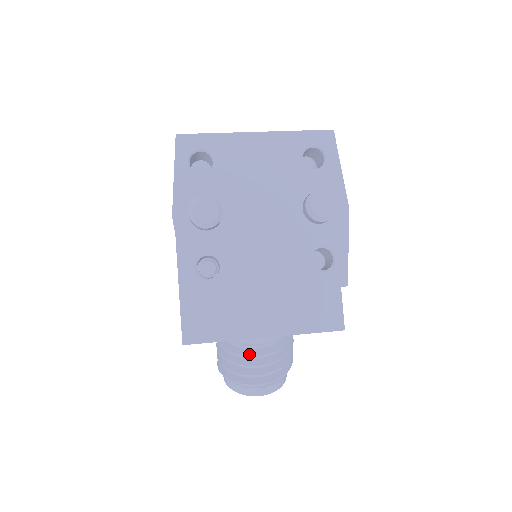
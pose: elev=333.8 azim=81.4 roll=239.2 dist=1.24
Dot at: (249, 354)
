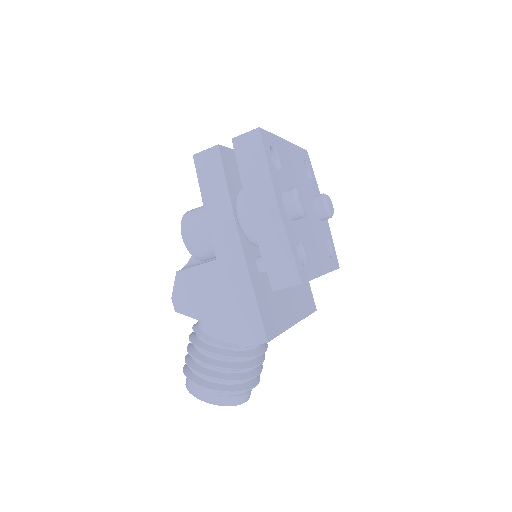
Dot at: (257, 353)
